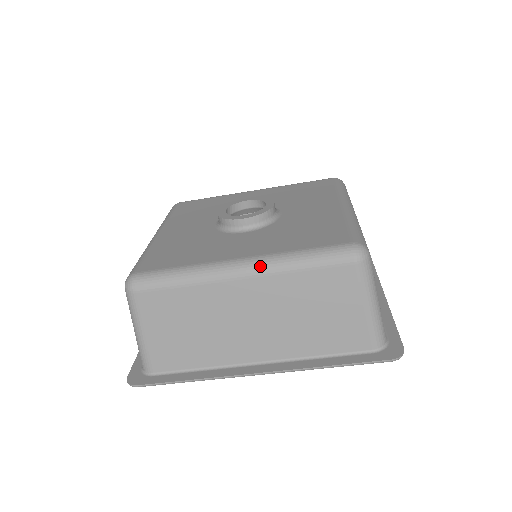
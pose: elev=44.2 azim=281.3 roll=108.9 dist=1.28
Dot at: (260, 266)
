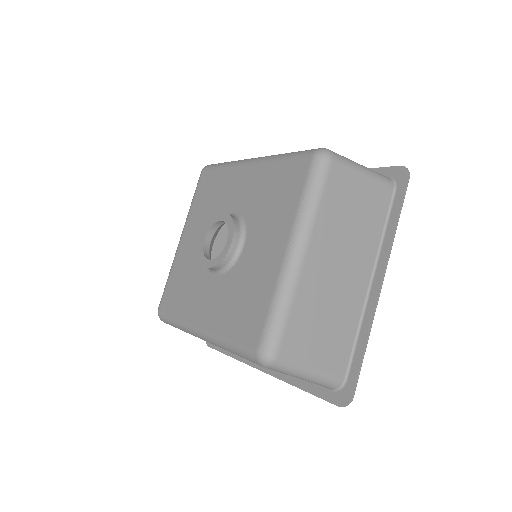
Dot at: (210, 341)
